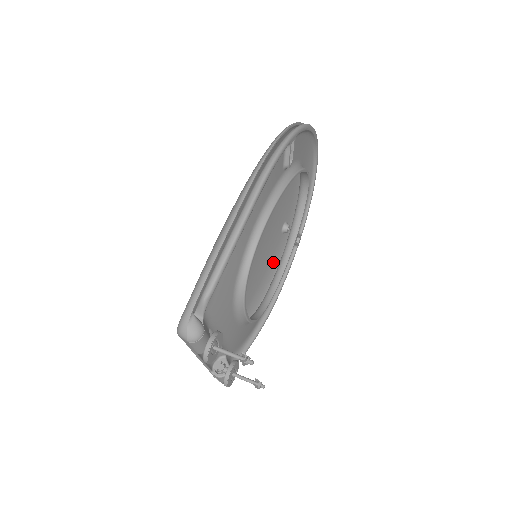
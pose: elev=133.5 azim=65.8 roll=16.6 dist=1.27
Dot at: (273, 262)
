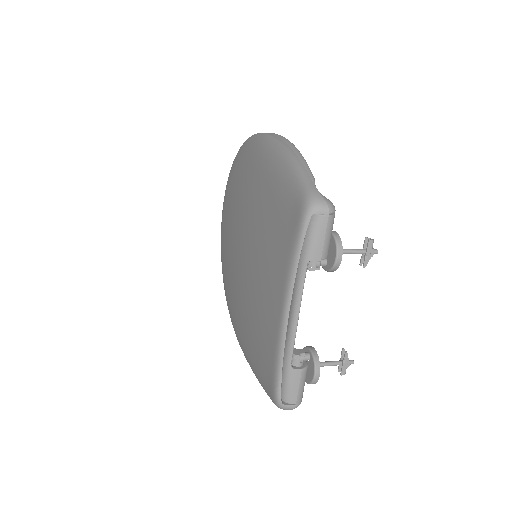
Dot at: occluded
